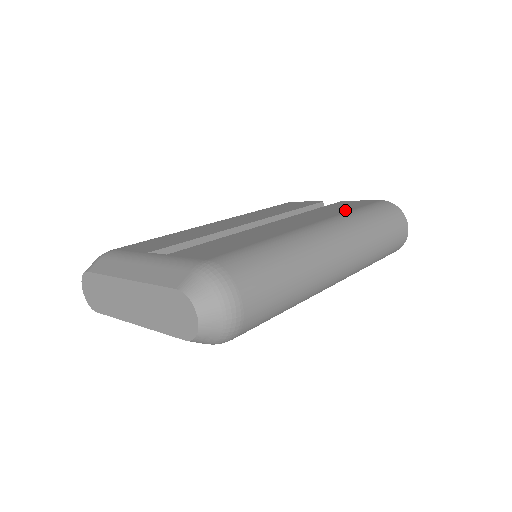
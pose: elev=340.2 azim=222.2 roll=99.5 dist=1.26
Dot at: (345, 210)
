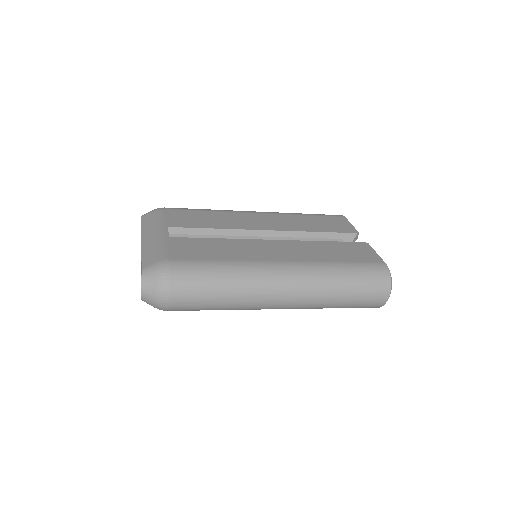
Dot at: (335, 258)
